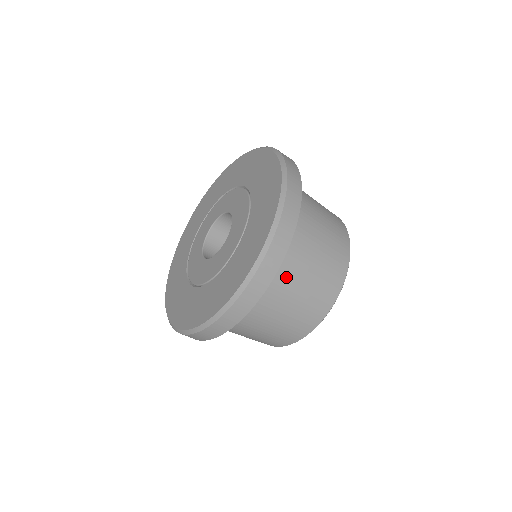
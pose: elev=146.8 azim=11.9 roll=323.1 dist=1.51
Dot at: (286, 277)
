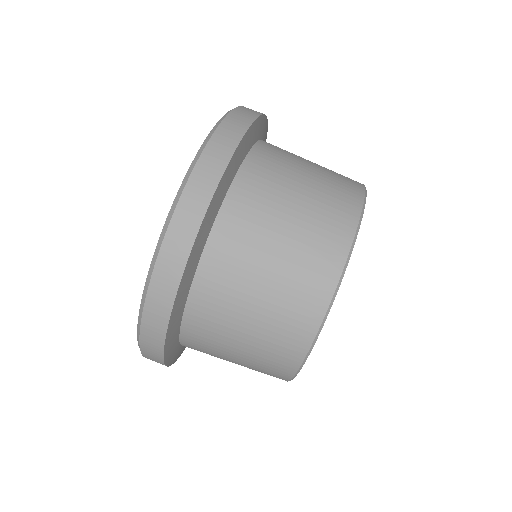
Dot at: (248, 221)
